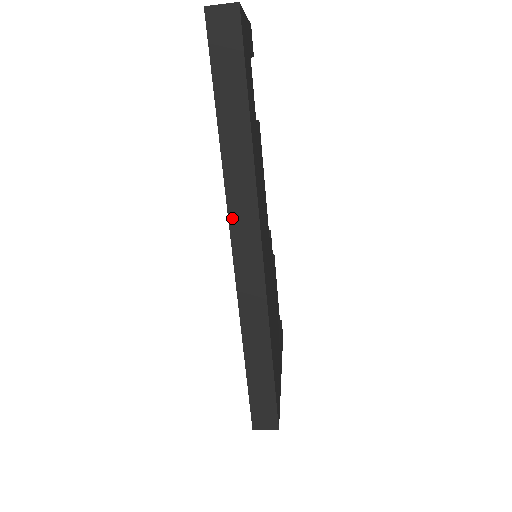
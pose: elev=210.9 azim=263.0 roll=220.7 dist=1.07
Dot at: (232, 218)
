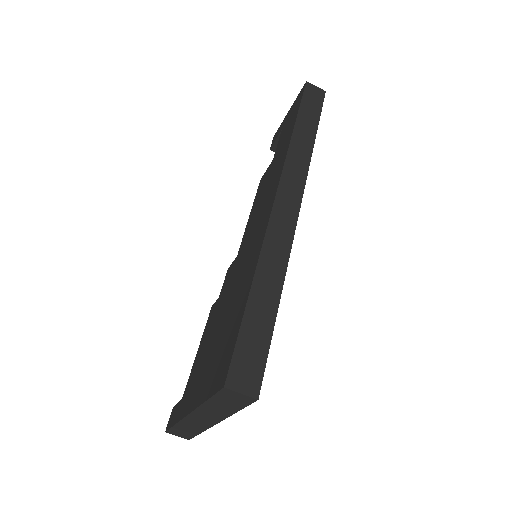
Dot at: (285, 174)
